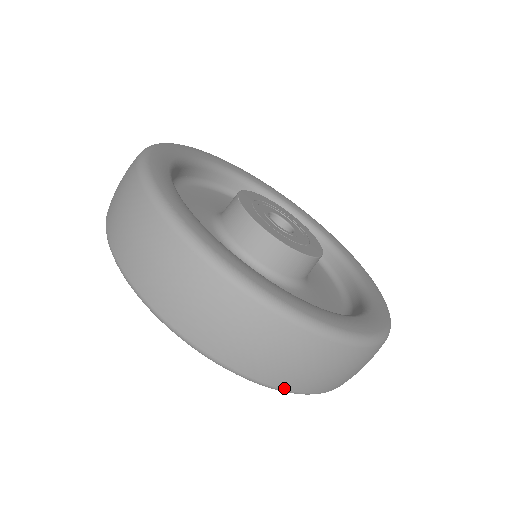
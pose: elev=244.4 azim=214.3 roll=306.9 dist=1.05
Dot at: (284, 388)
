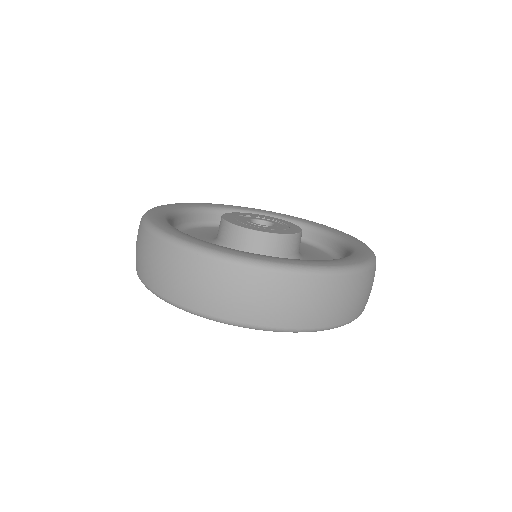
Dot at: occluded
